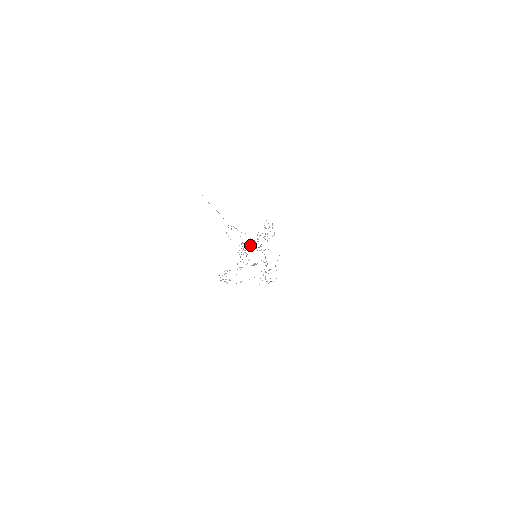
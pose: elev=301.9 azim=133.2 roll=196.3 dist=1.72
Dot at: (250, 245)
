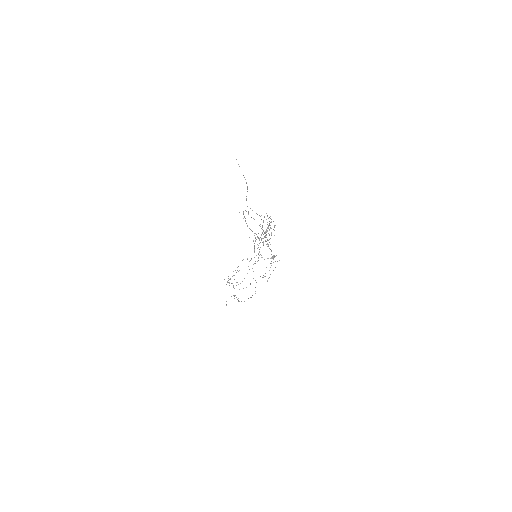
Dot at: occluded
